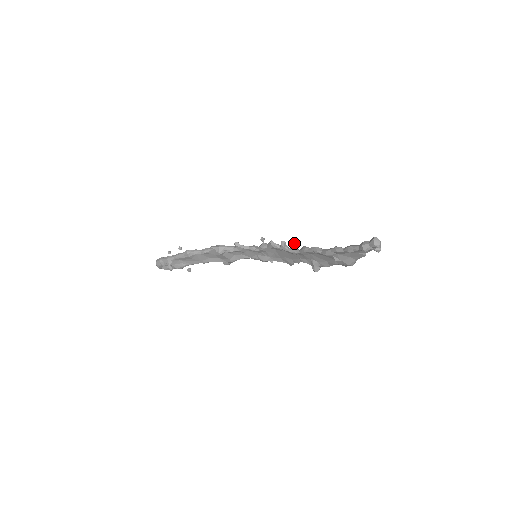
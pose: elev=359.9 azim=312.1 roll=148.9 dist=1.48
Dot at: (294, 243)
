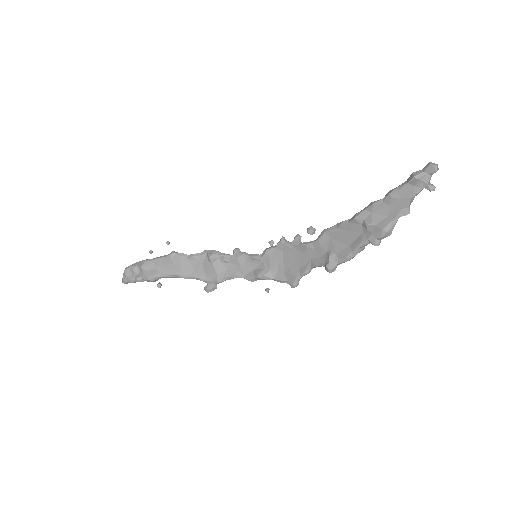
Dot at: (313, 229)
